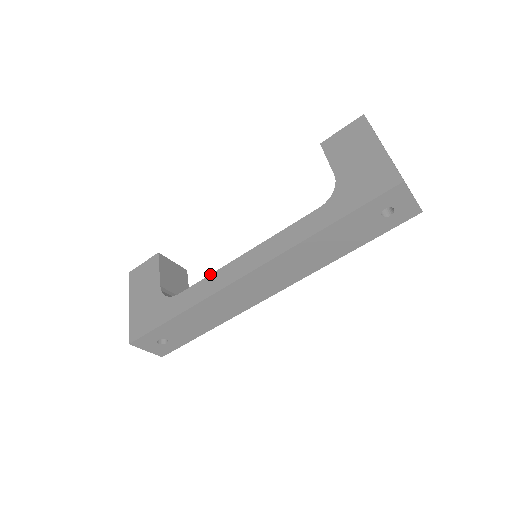
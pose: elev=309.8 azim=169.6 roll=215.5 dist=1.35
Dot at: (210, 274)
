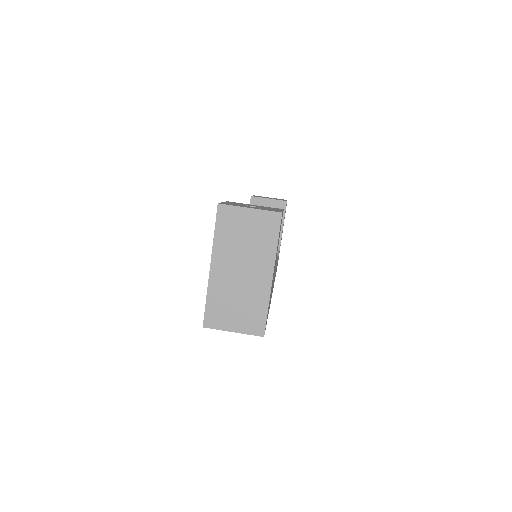
Dot at: occluded
